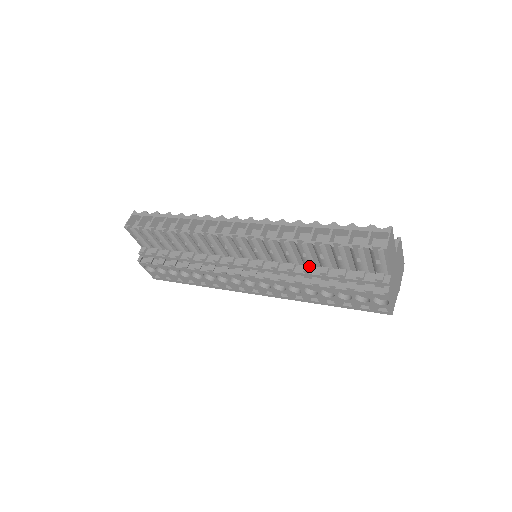
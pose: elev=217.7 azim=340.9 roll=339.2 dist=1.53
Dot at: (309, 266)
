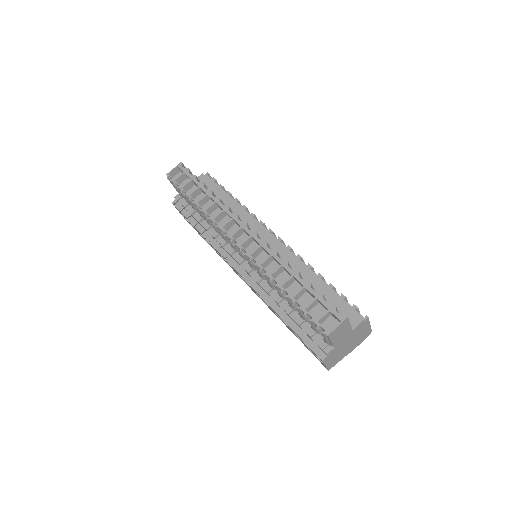
Dot at: (280, 298)
